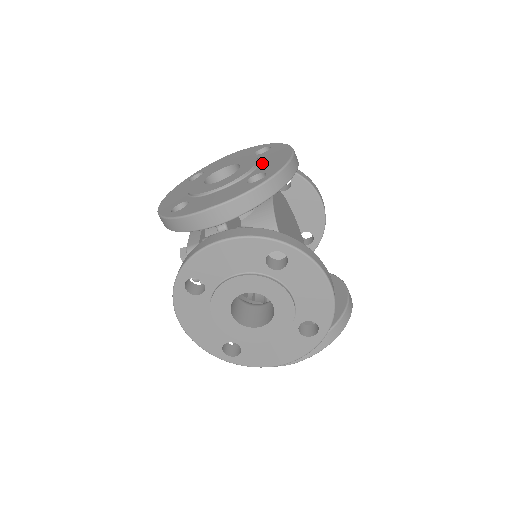
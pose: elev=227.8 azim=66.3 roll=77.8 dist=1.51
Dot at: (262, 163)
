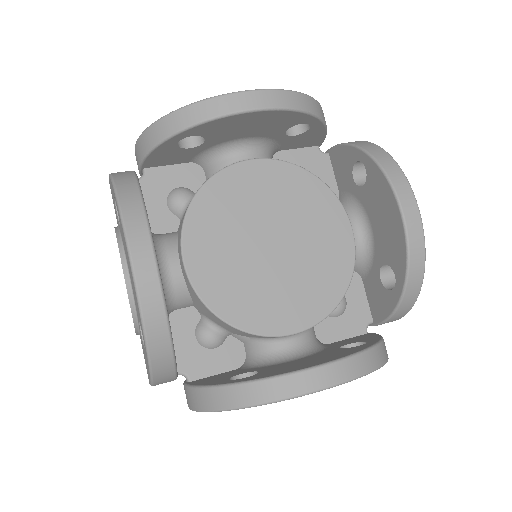
Dot at: (130, 278)
